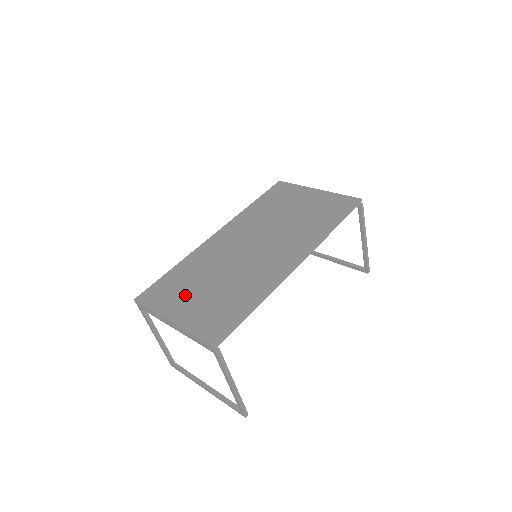
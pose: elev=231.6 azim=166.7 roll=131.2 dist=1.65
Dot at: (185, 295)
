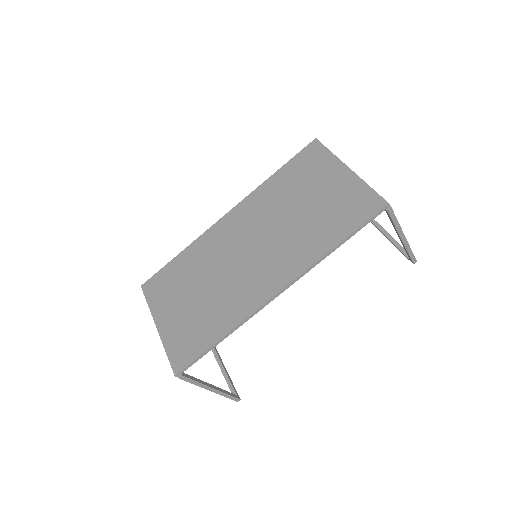
Dot at: (176, 298)
